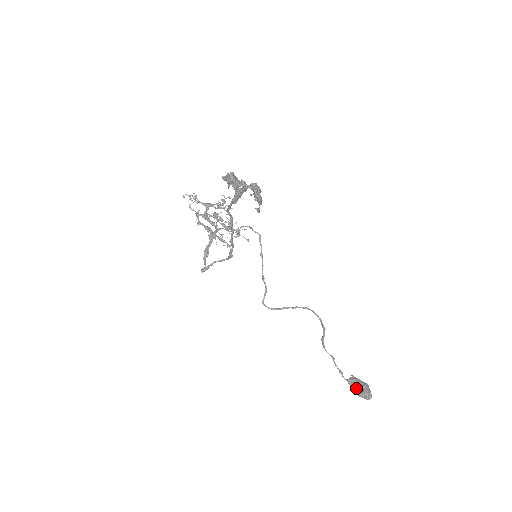
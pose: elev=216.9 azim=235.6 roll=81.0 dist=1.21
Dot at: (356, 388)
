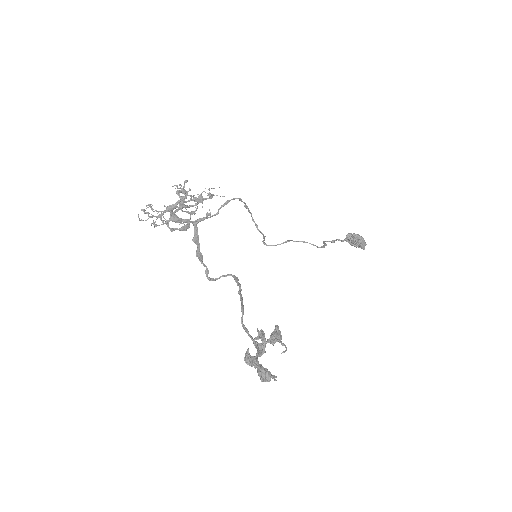
Dot at: (353, 244)
